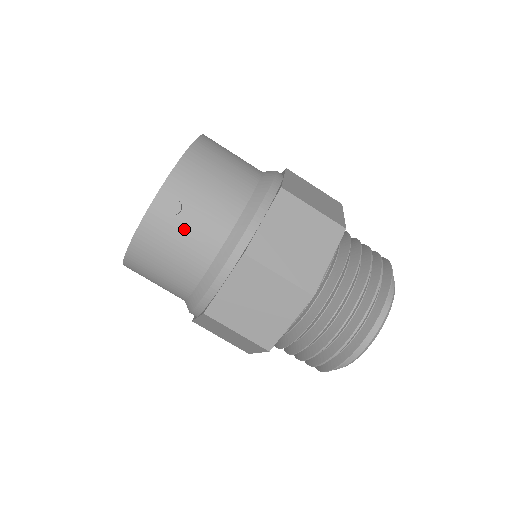
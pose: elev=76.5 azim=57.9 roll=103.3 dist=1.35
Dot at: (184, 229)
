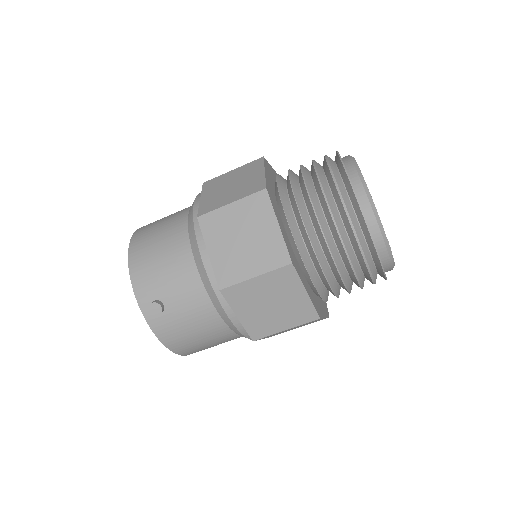
Dot at: (178, 312)
